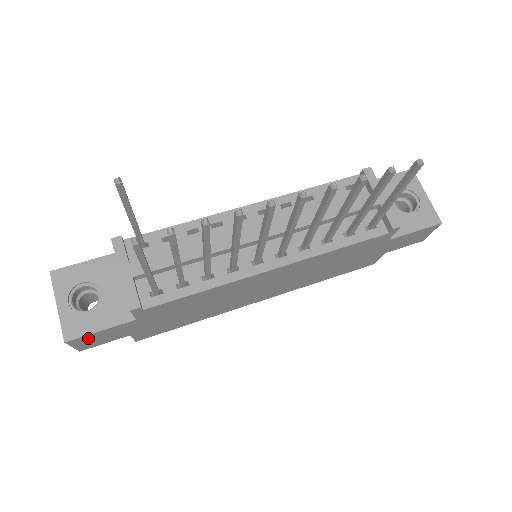
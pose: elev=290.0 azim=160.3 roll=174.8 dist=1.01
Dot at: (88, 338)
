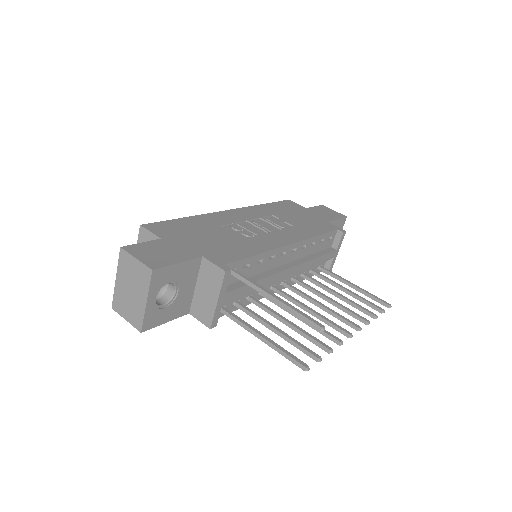
Dot at: occluded
